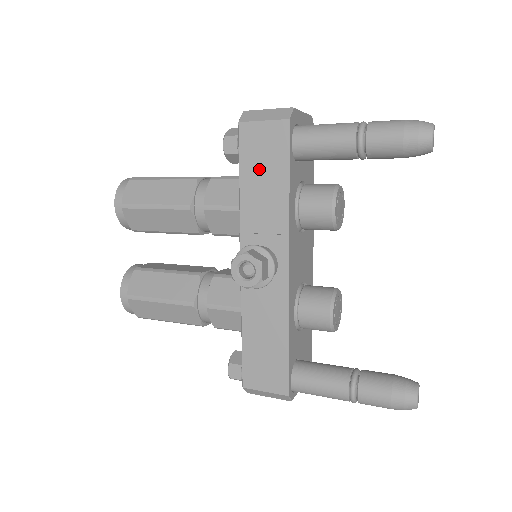
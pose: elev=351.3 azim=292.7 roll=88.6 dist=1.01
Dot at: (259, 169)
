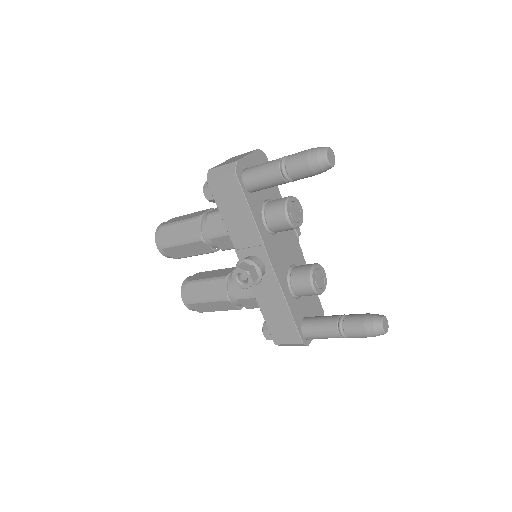
Dot at: (230, 208)
